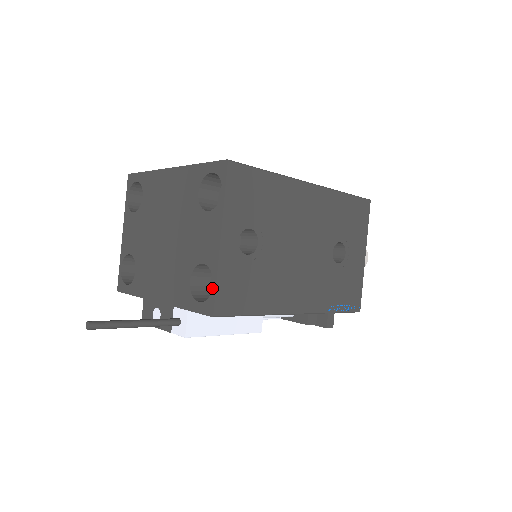
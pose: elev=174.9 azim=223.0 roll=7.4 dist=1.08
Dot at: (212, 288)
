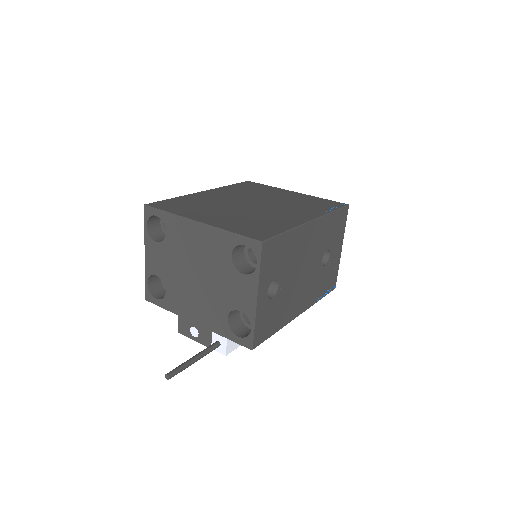
Dot at: (251, 331)
